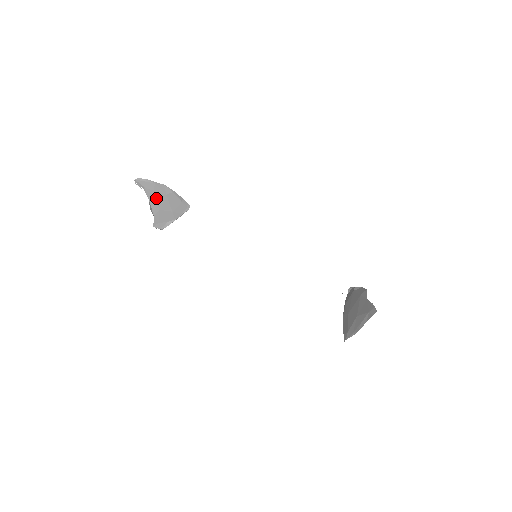
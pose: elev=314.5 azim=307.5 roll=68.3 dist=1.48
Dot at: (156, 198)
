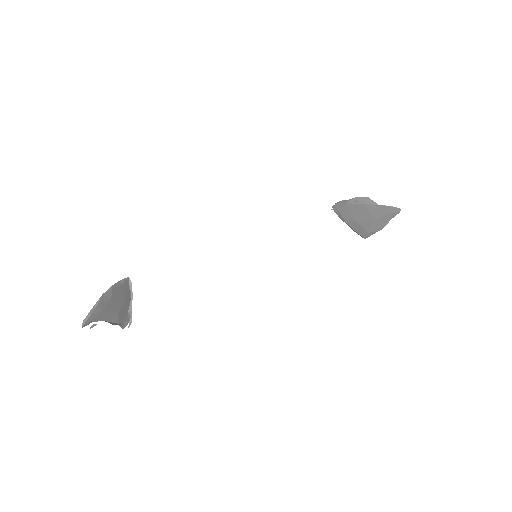
Dot at: (108, 312)
